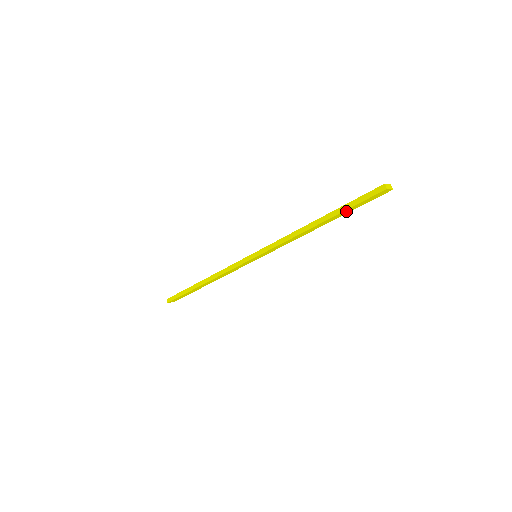
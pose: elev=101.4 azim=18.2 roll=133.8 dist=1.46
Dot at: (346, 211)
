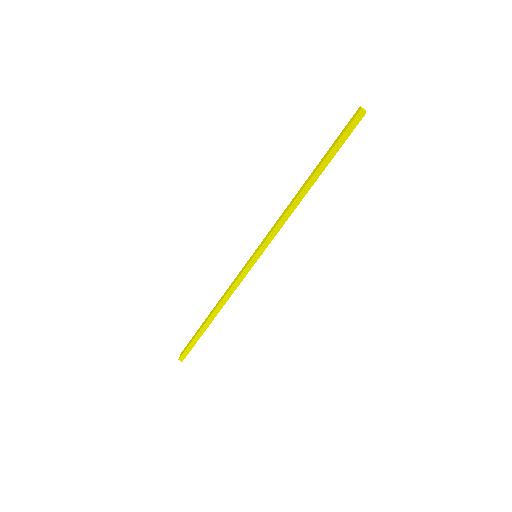
Dot at: (332, 157)
